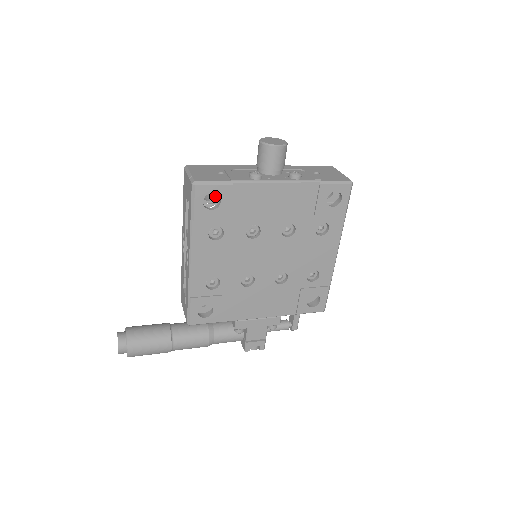
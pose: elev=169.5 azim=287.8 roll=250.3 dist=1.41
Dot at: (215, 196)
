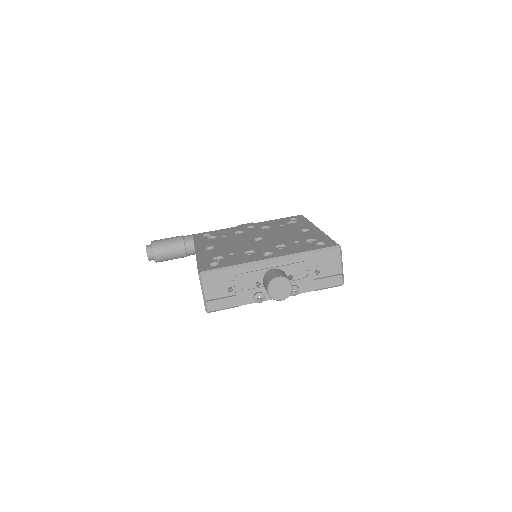
Dot at: occluded
